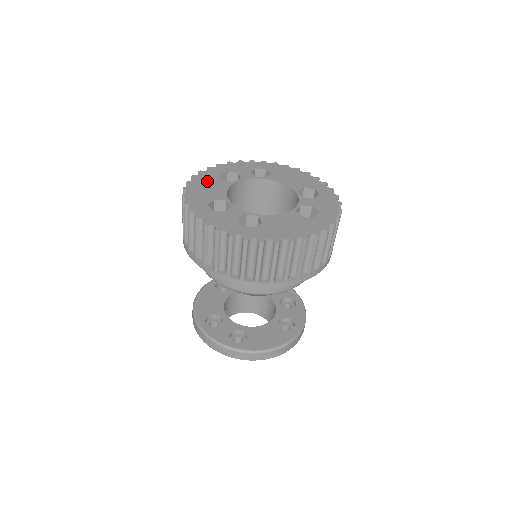
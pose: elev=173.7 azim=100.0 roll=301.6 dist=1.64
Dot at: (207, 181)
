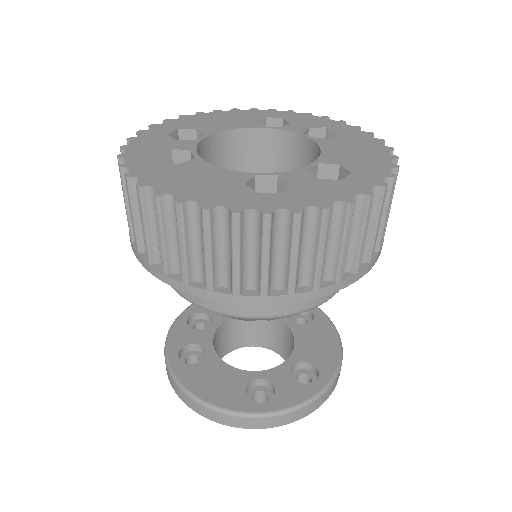
Dot at: (236, 116)
